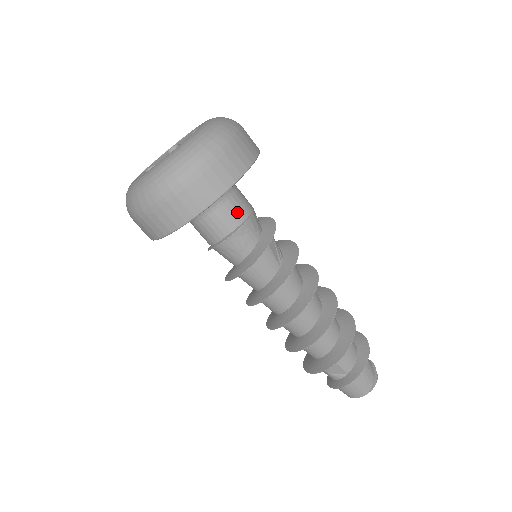
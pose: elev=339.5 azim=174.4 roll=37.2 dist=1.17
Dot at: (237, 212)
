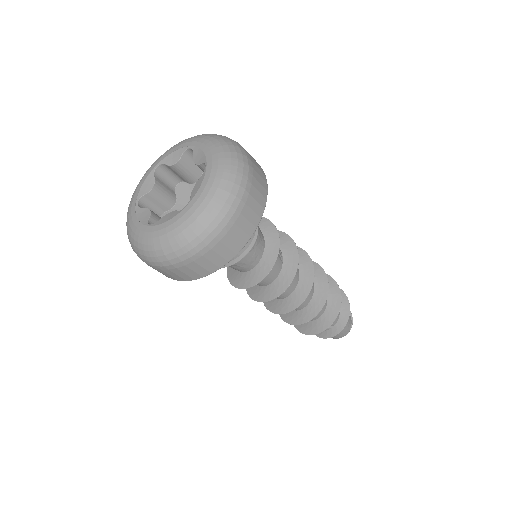
Dot at: occluded
